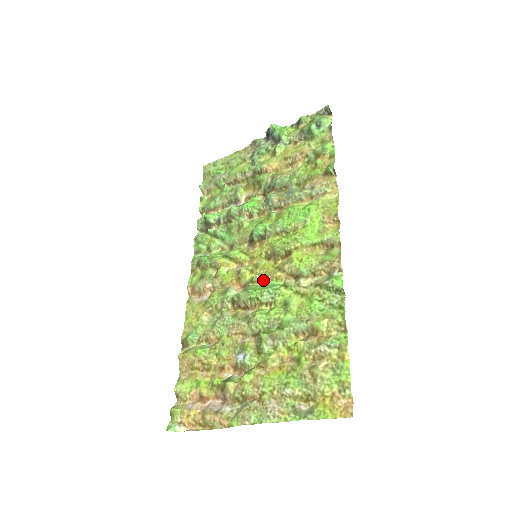
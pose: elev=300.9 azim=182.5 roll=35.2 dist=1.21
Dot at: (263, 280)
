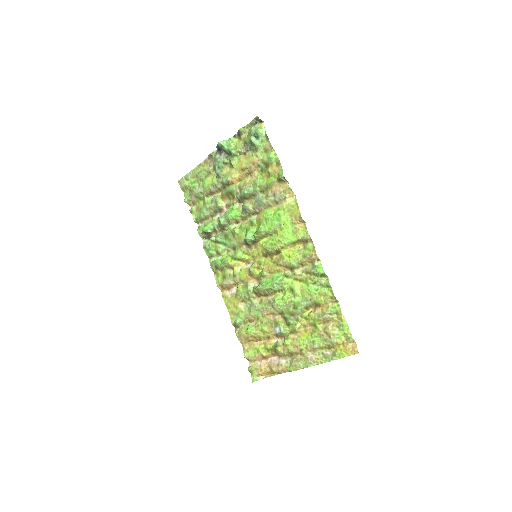
Dot at: (269, 274)
